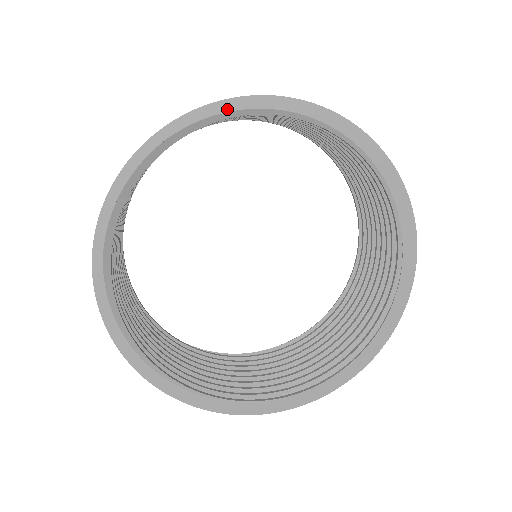
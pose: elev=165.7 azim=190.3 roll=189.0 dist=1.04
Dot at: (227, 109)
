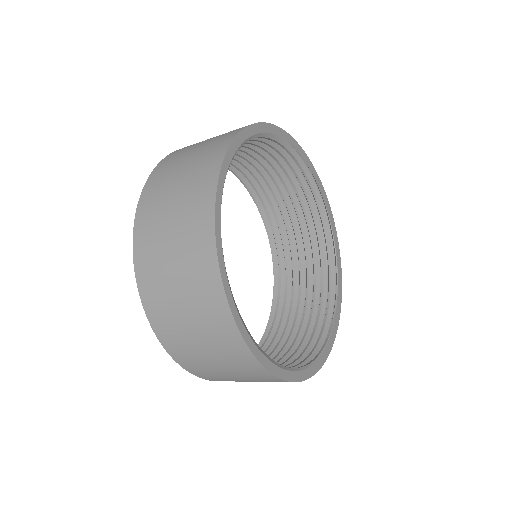
Dot at: (235, 150)
